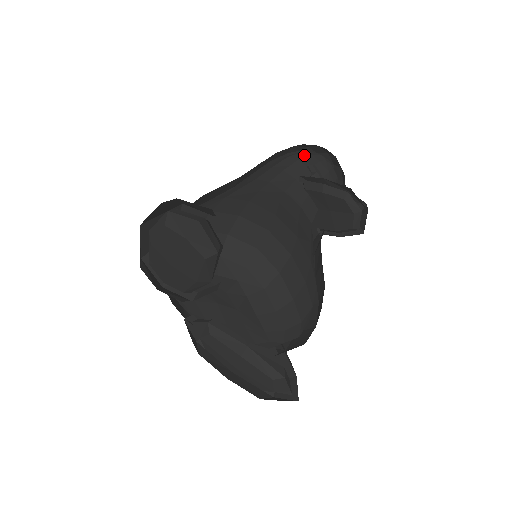
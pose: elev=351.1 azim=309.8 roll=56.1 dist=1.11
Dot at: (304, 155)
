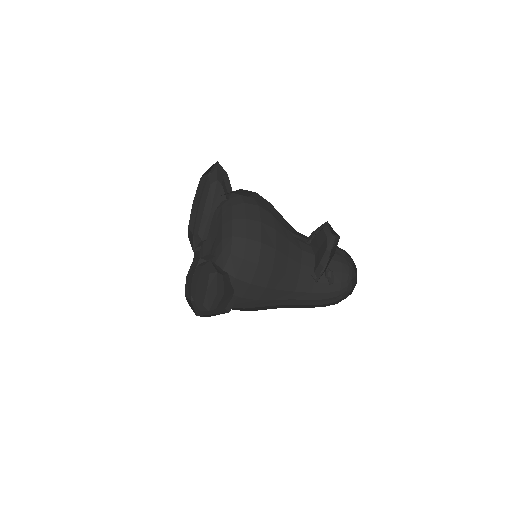
Dot at: occluded
